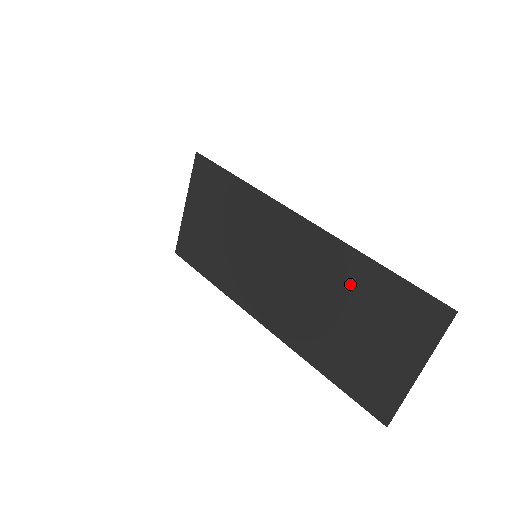
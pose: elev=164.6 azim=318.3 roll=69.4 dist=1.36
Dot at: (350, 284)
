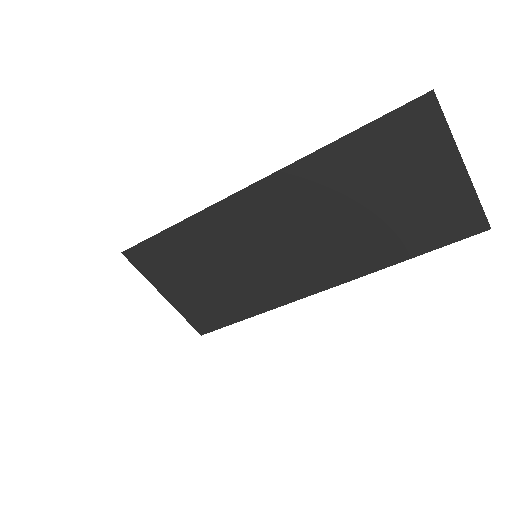
Dot at: (341, 179)
